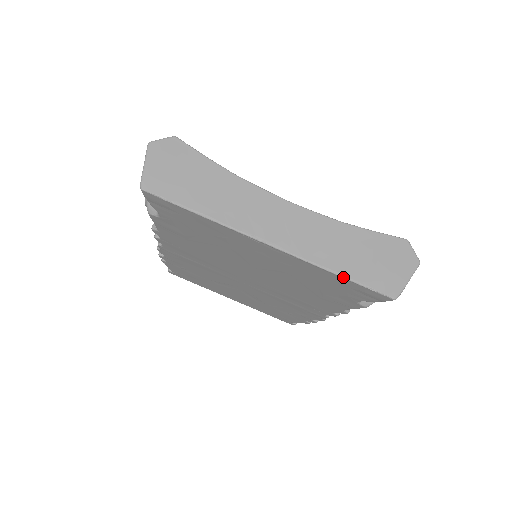
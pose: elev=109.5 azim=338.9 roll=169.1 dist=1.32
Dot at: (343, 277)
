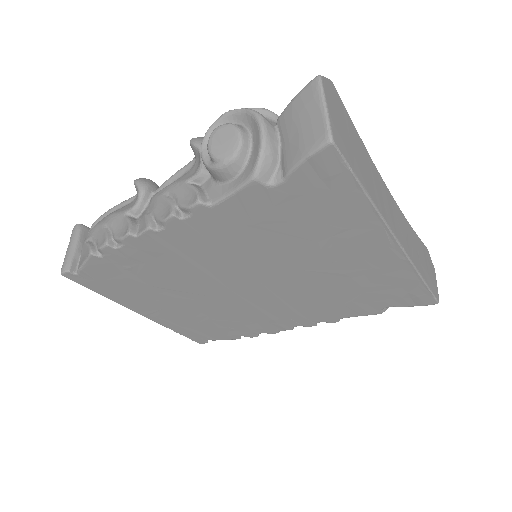
Dot at: (424, 281)
